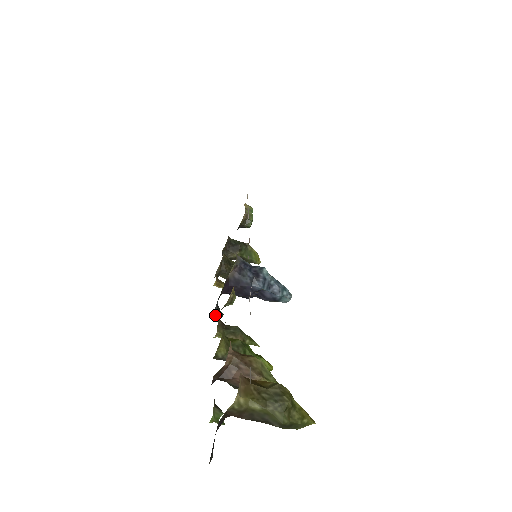
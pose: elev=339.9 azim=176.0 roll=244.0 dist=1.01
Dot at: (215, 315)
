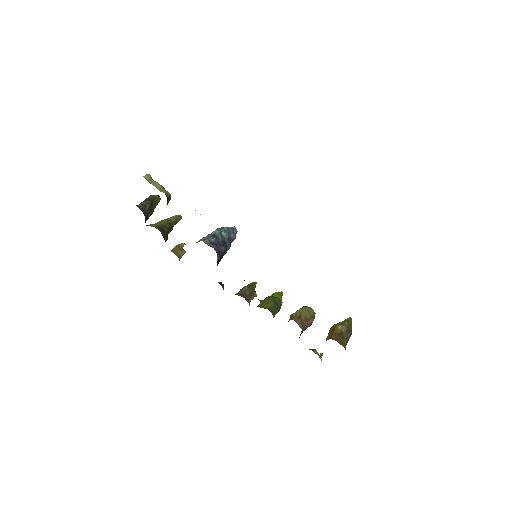
Dot at: occluded
